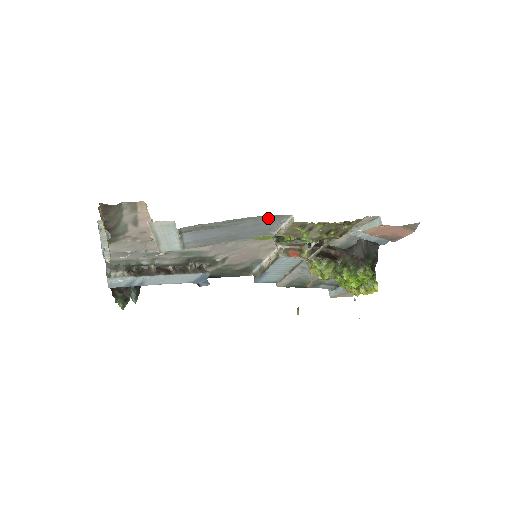
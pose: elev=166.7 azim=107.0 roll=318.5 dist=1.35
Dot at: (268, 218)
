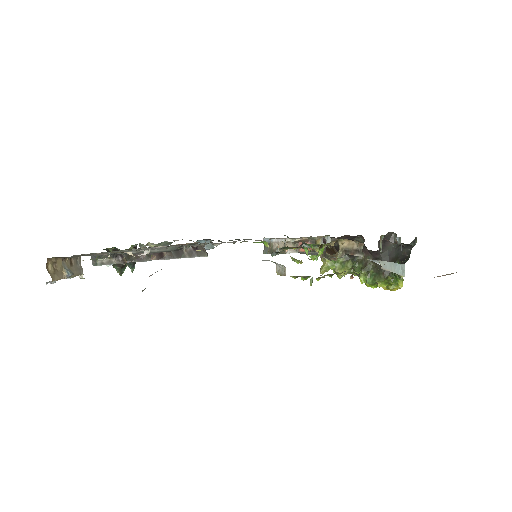
Dot at: occluded
